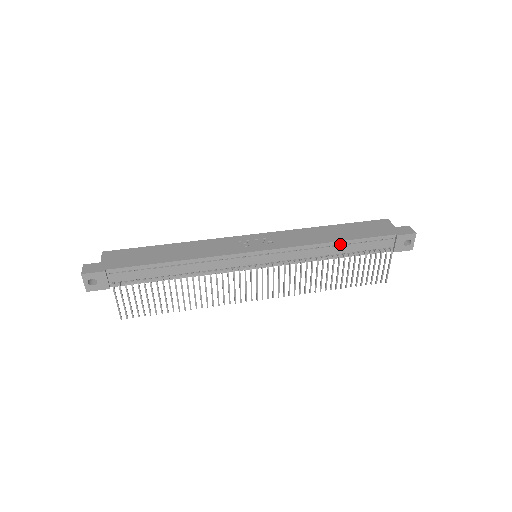
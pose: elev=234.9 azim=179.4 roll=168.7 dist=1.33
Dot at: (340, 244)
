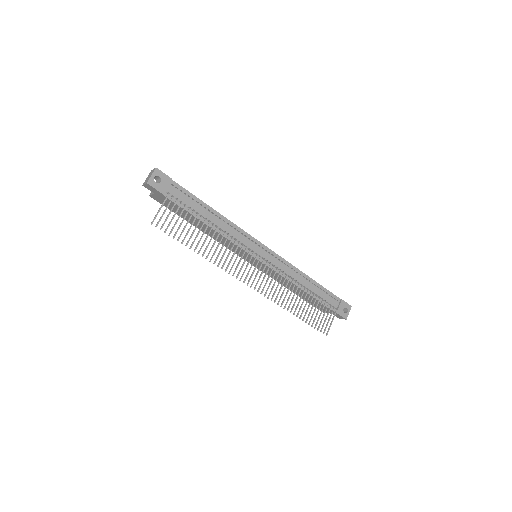
Dot at: (310, 281)
